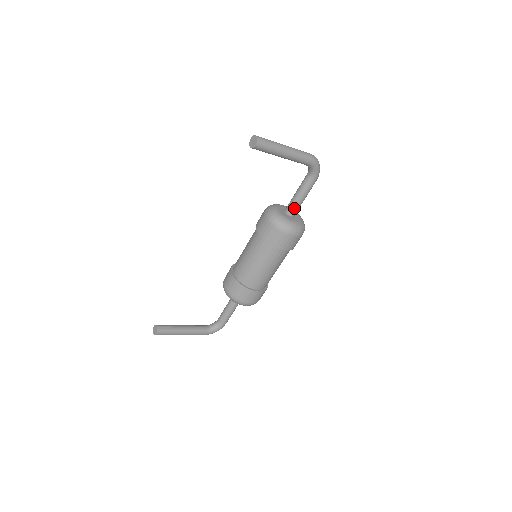
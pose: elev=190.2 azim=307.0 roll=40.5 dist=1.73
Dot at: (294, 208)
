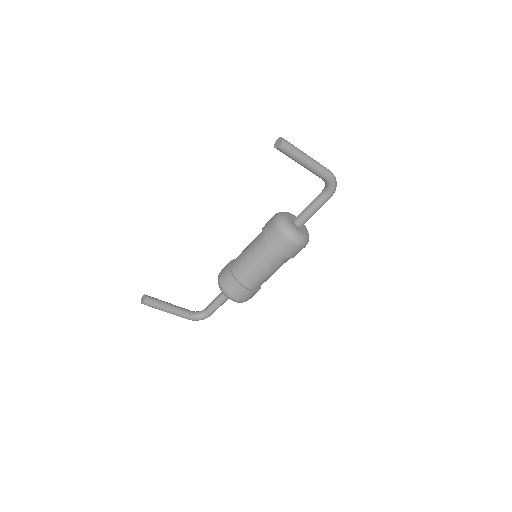
Dot at: (303, 219)
